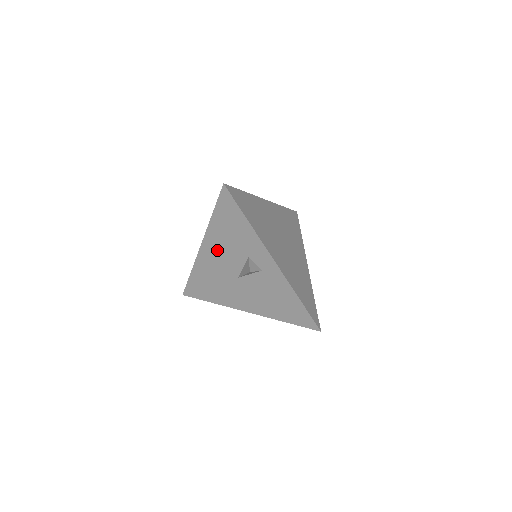
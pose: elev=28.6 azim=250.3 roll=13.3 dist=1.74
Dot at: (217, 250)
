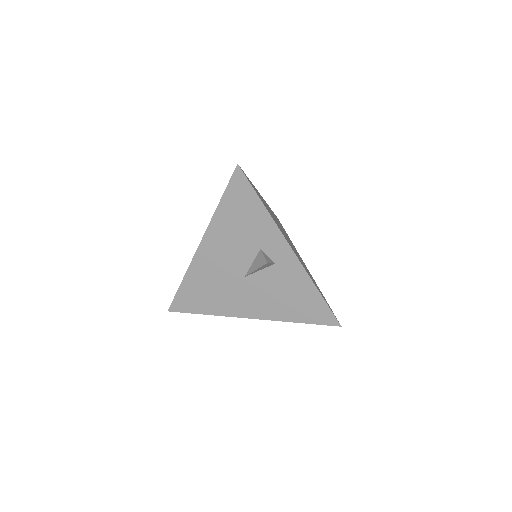
Dot at: (220, 246)
